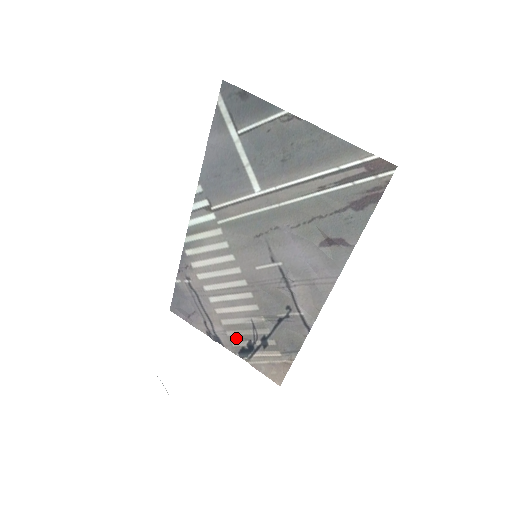
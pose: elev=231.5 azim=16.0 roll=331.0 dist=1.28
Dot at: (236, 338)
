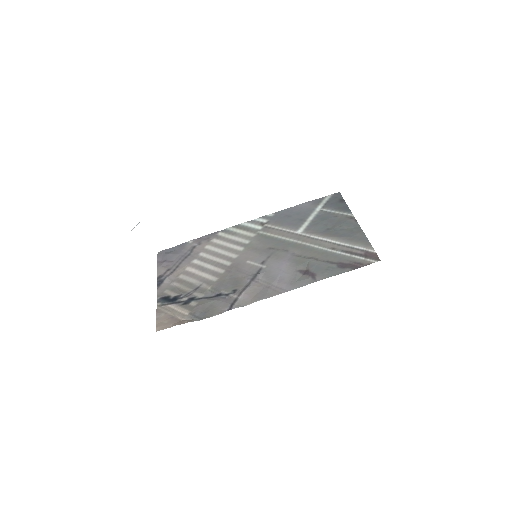
Dot at: (174, 289)
